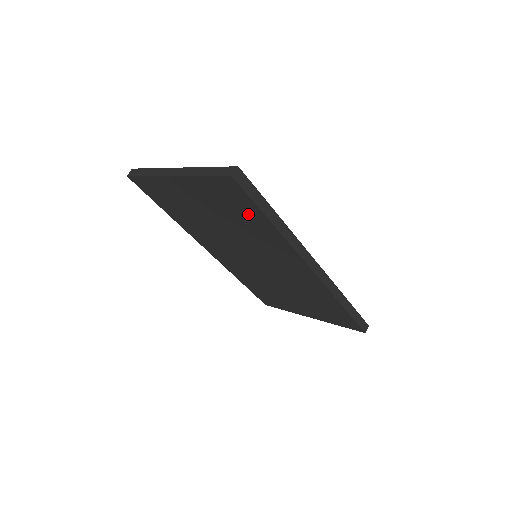
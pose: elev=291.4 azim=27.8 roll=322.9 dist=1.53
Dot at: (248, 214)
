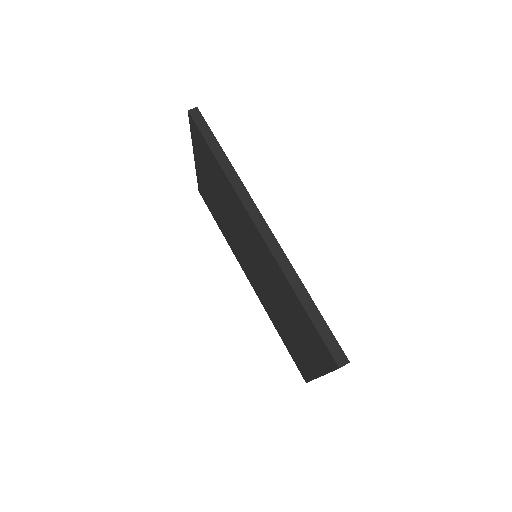
Dot at: (212, 163)
